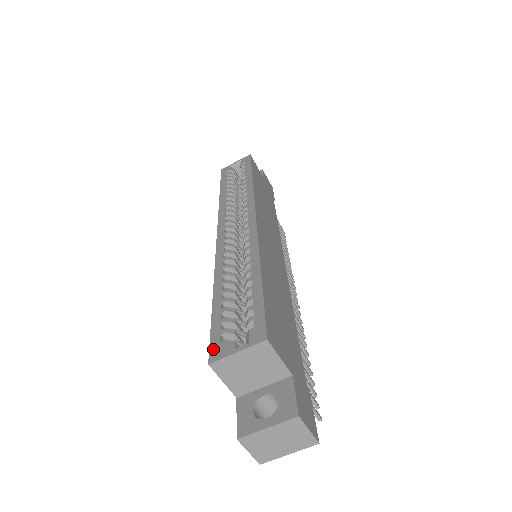
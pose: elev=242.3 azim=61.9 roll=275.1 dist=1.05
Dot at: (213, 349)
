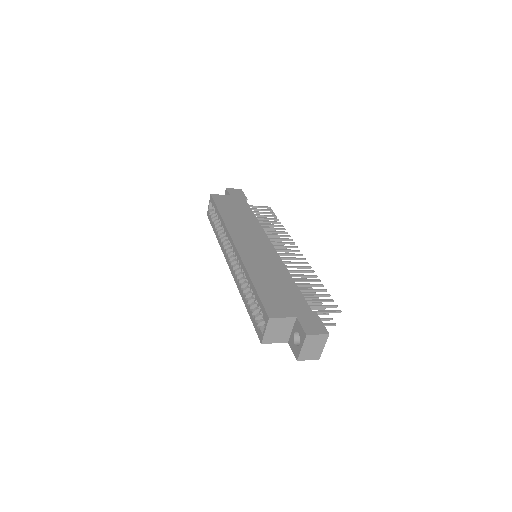
Dot at: (259, 336)
